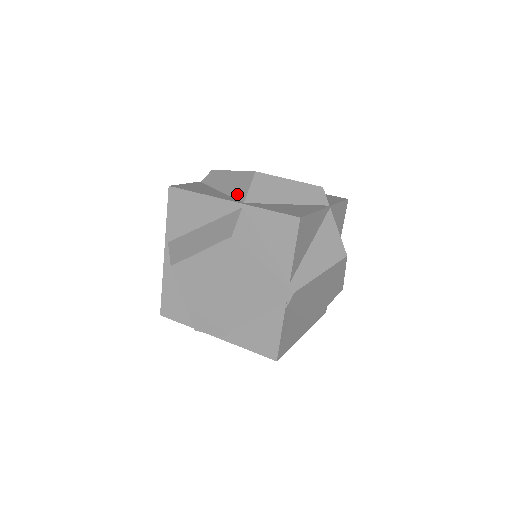
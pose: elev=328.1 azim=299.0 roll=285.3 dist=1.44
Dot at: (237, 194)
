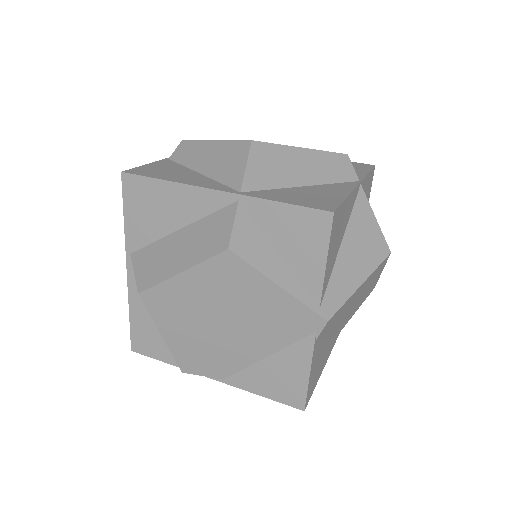
Dot at: (227, 178)
